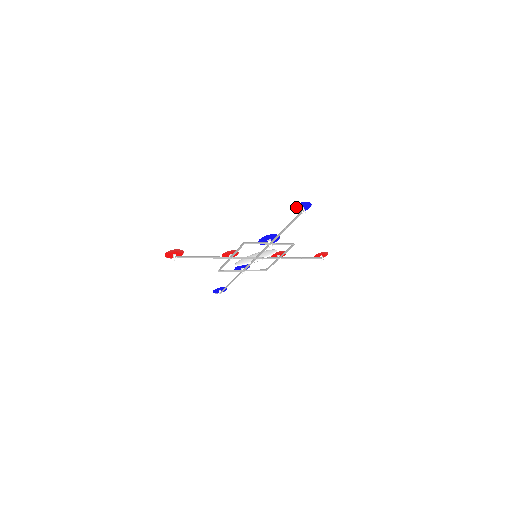
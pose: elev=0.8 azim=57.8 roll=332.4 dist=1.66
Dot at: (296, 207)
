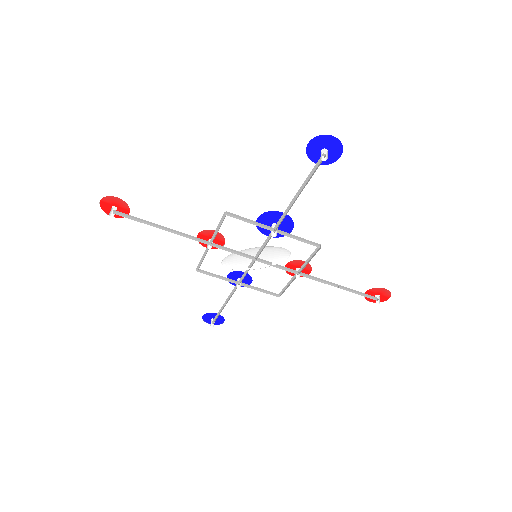
Dot at: (312, 147)
